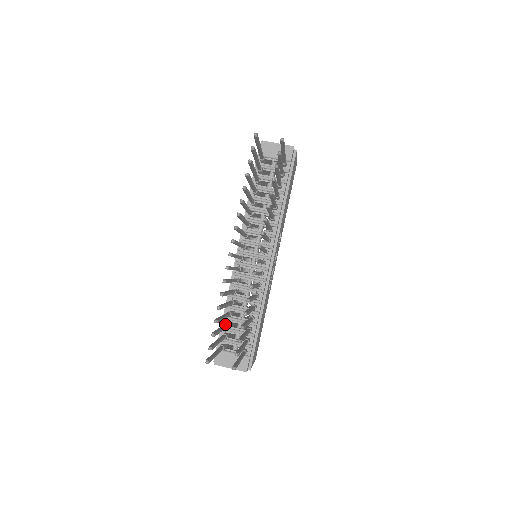
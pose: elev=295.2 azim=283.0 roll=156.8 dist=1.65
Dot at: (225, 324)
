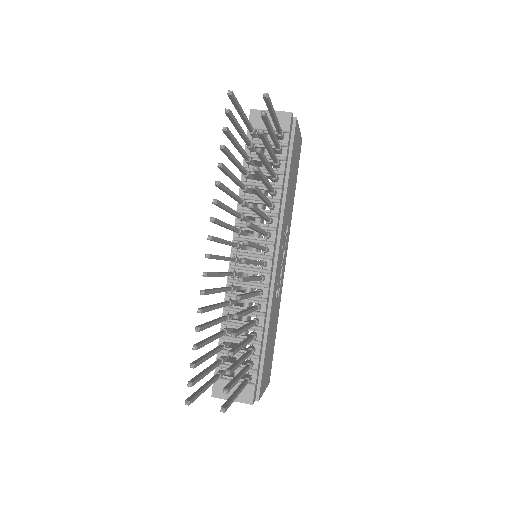
Dot at: (219, 346)
